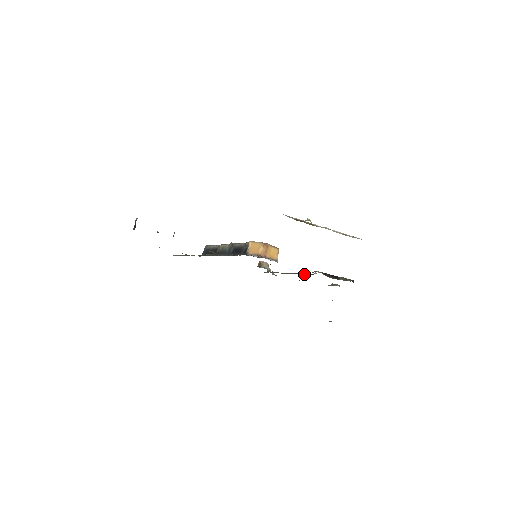
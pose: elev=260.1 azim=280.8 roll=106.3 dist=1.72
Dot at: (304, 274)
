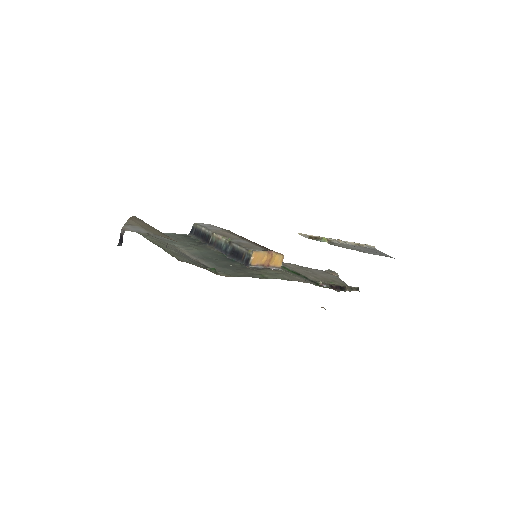
Dot at: occluded
